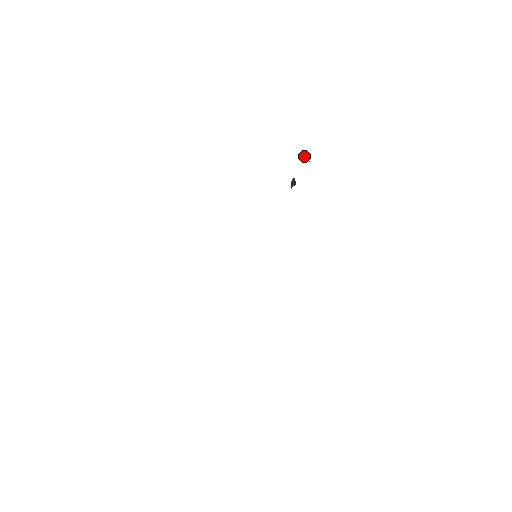
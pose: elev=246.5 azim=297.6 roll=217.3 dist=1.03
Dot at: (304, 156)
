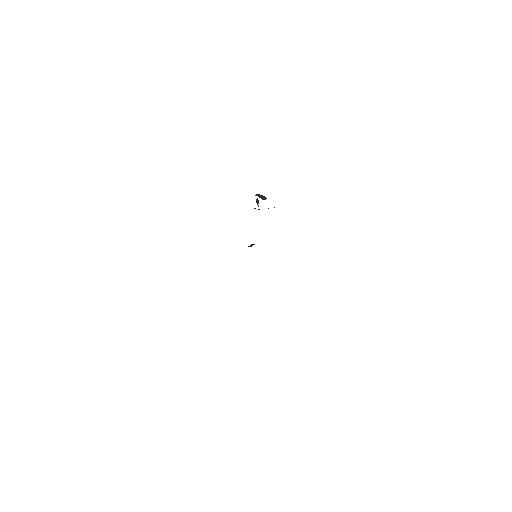
Dot at: (262, 199)
